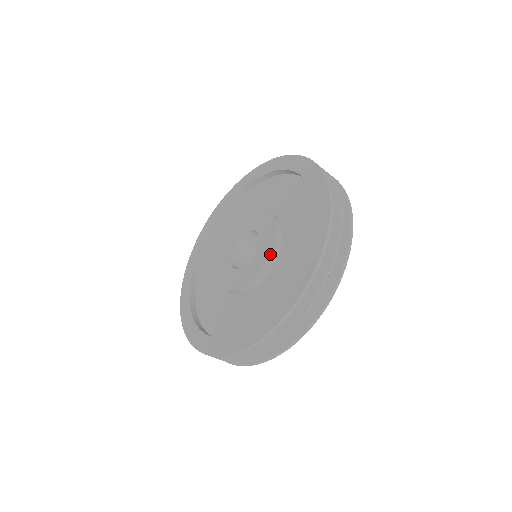
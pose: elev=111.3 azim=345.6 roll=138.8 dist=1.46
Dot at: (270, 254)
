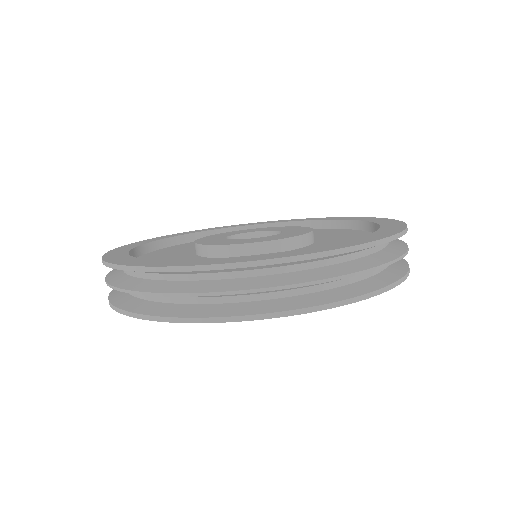
Dot at: (312, 231)
